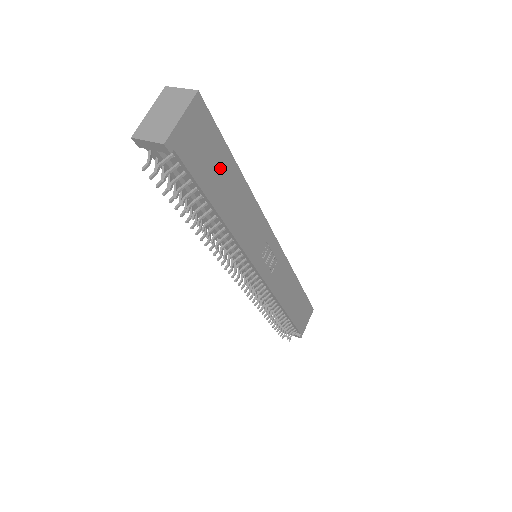
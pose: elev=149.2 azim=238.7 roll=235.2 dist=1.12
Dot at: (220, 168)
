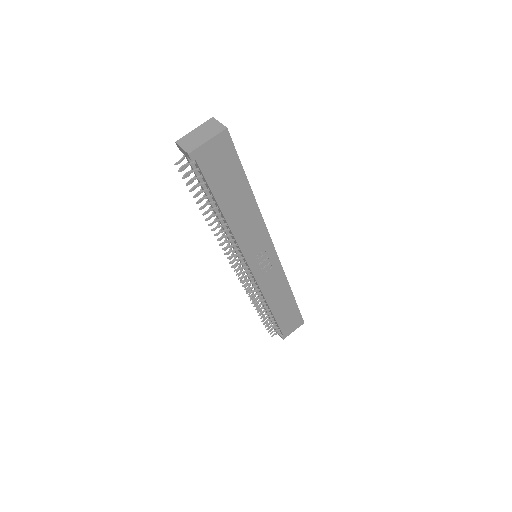
Dot at: (233, 182)
